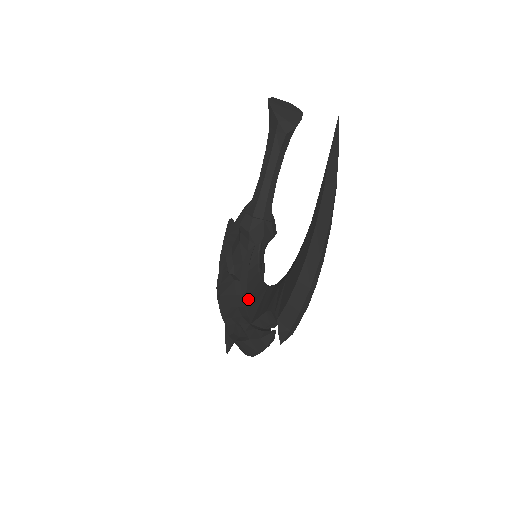
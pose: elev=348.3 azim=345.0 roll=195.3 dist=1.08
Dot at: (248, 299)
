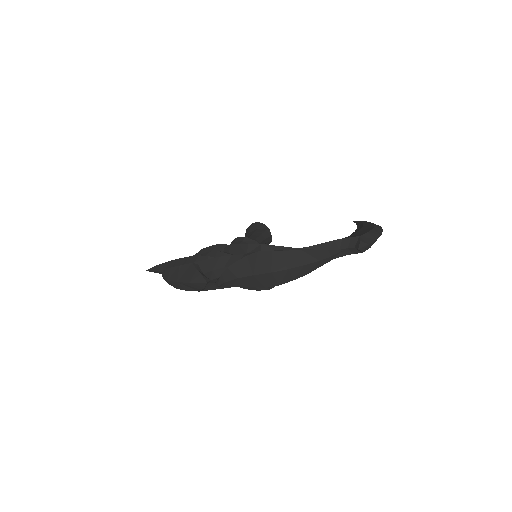
Dot at: occluded
